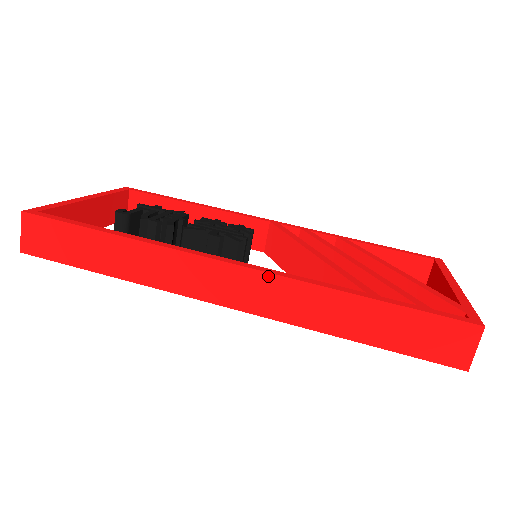
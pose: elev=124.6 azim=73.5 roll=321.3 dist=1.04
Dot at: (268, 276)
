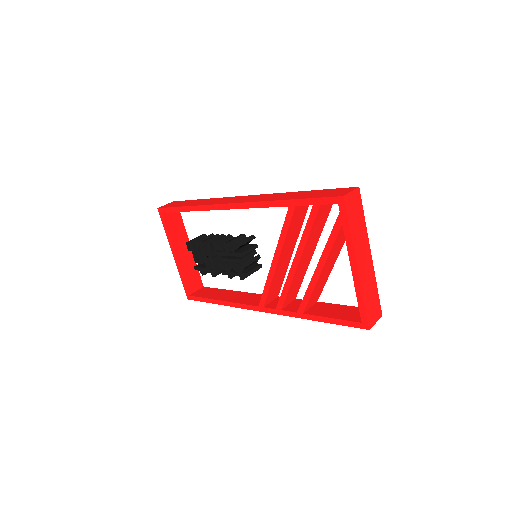
Dot at: (261, 195)
